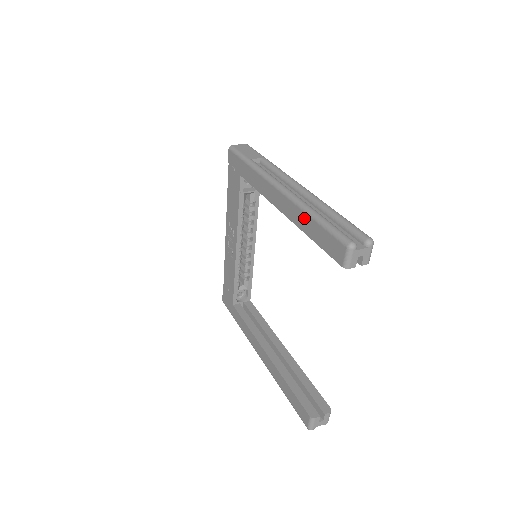
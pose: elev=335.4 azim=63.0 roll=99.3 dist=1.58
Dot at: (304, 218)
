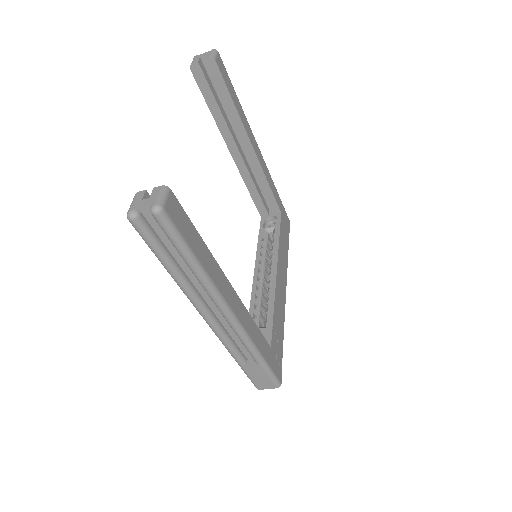
Dot at: occluded
